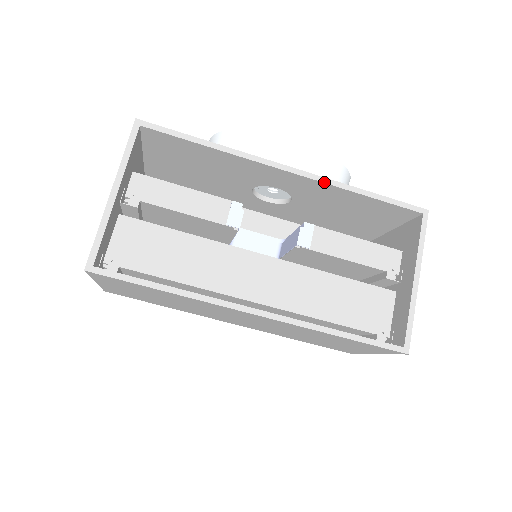
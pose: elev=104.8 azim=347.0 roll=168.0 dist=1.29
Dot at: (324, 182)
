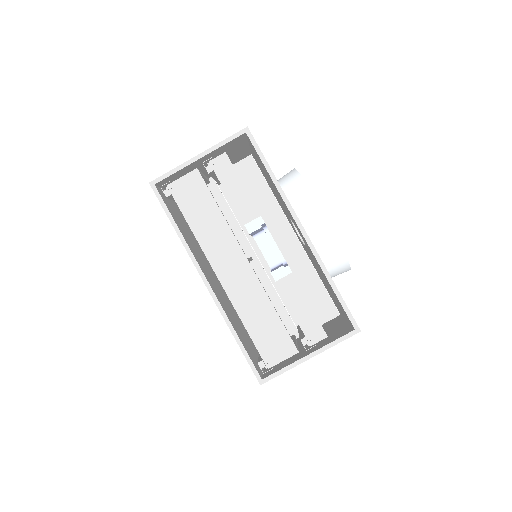
Dot at: (315, 255)
